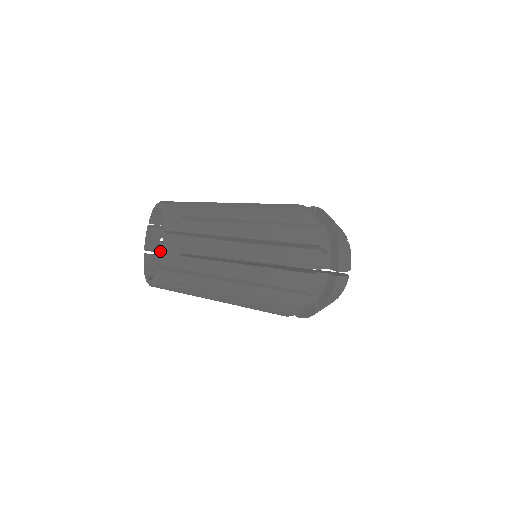
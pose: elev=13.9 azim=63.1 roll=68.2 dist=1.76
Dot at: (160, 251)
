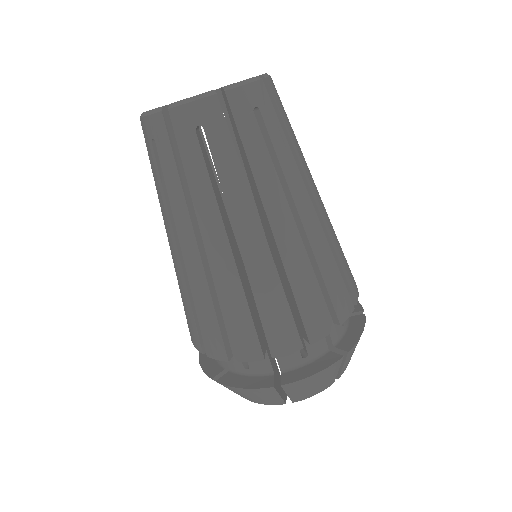
Dot at: occluded
